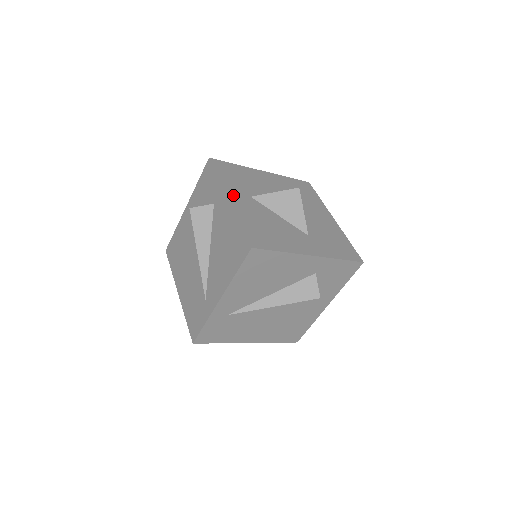
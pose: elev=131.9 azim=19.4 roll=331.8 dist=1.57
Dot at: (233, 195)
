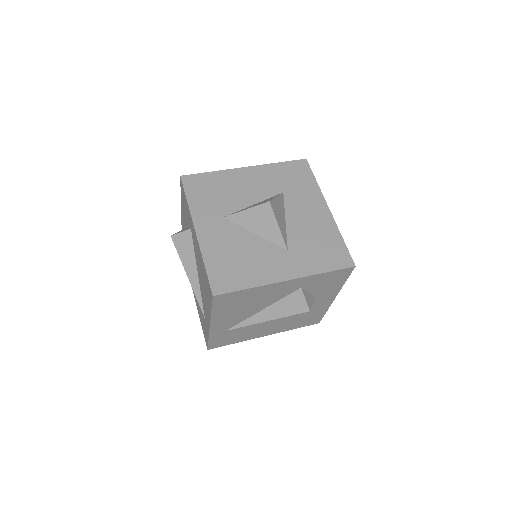
Dot at: (202, 224)
